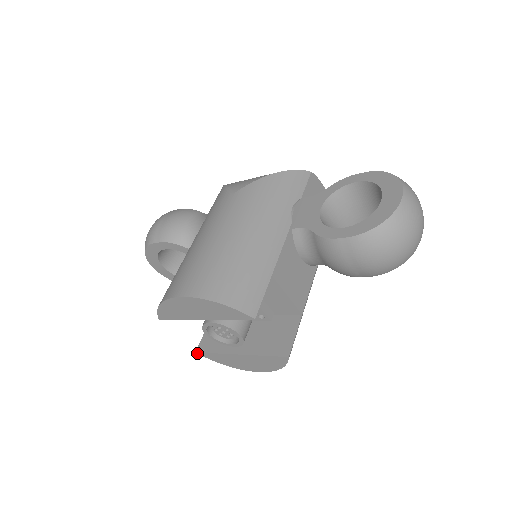
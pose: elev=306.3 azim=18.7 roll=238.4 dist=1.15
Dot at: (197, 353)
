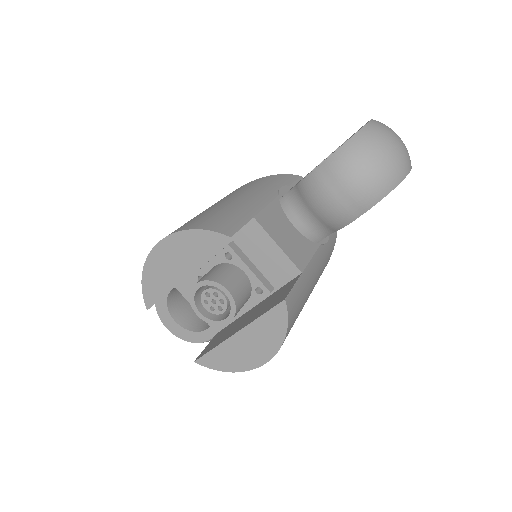
Dot at: occluded
